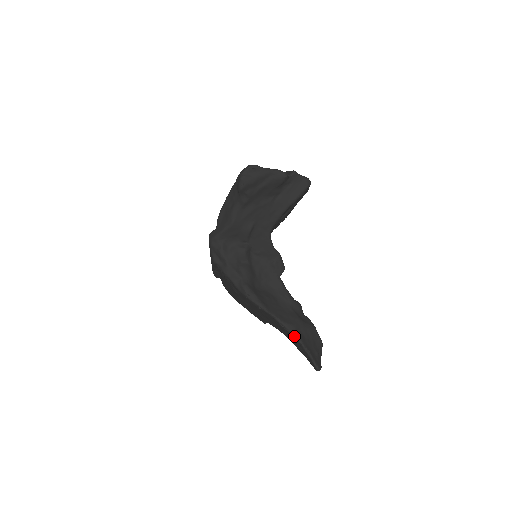
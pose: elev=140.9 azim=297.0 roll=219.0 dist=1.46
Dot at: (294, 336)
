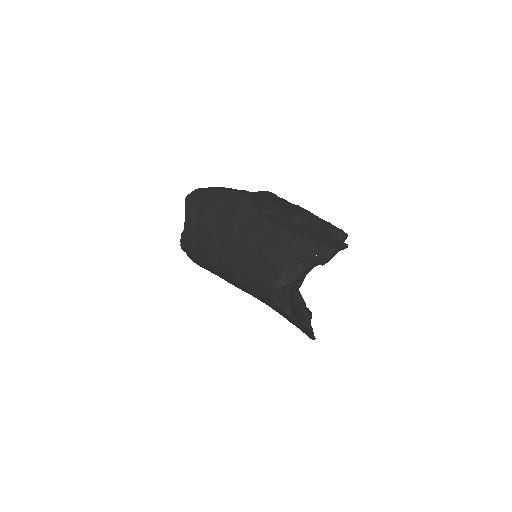
Dot at: (310, 329)
